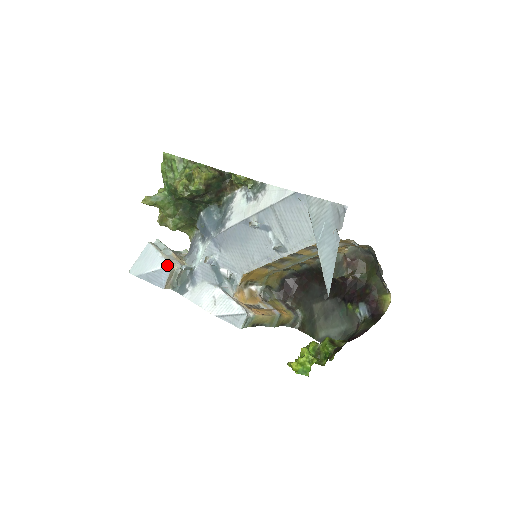
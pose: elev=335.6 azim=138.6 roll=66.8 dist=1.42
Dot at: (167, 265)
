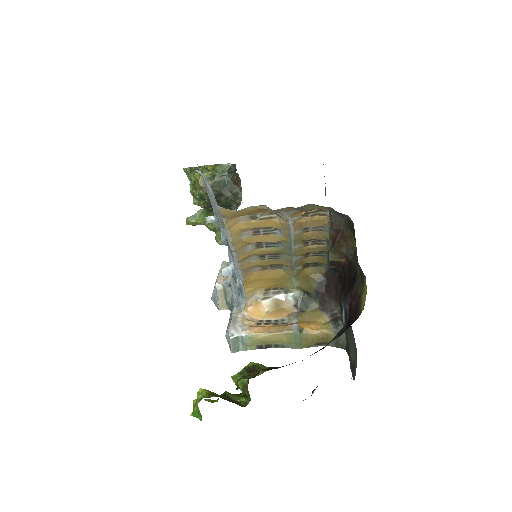
Dot at: (215, 284)
